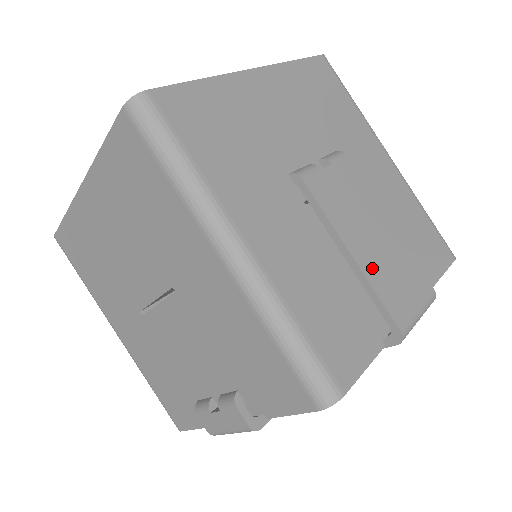
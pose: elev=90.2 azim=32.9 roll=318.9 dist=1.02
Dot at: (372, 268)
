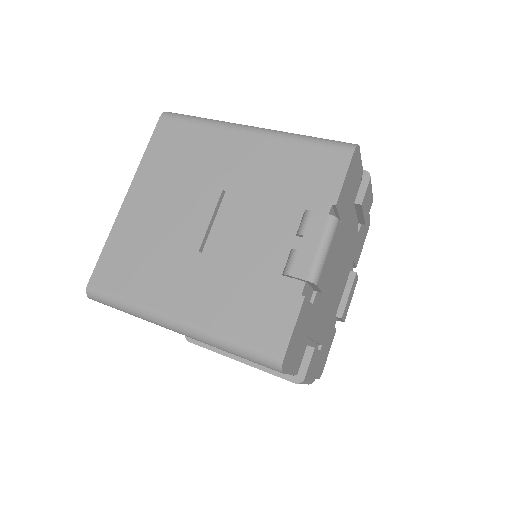
Dot at: occluded
